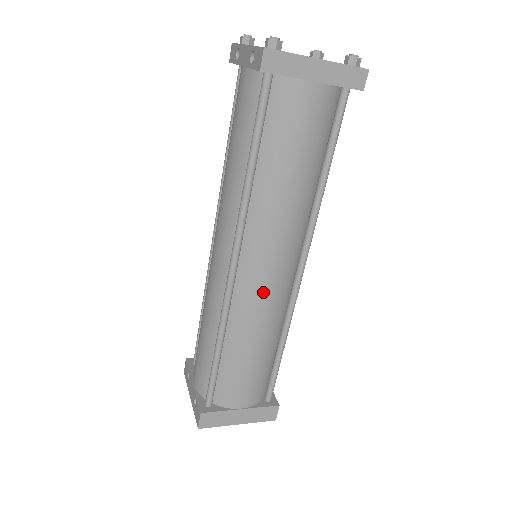
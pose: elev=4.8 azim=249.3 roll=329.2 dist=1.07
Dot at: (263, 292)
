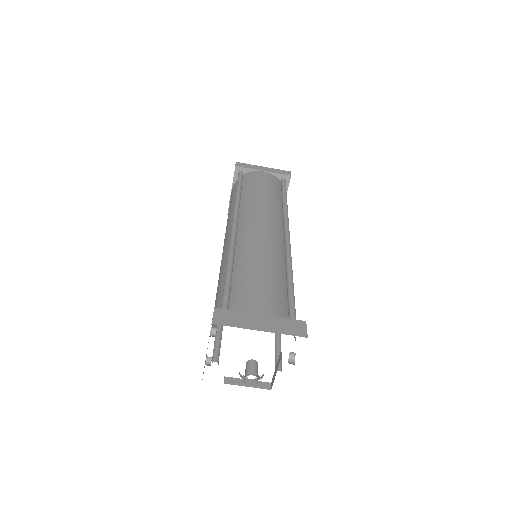
Dot at: (259, 234)
